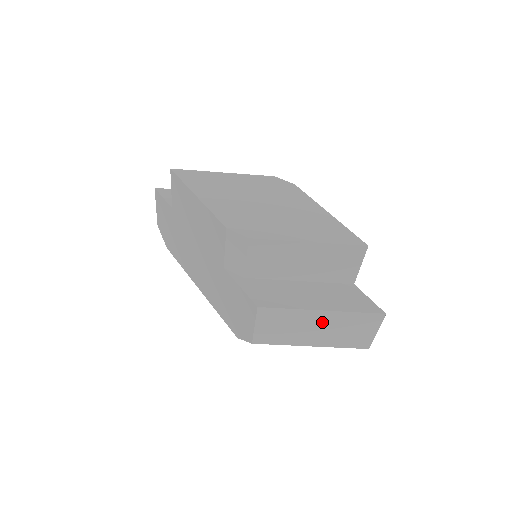
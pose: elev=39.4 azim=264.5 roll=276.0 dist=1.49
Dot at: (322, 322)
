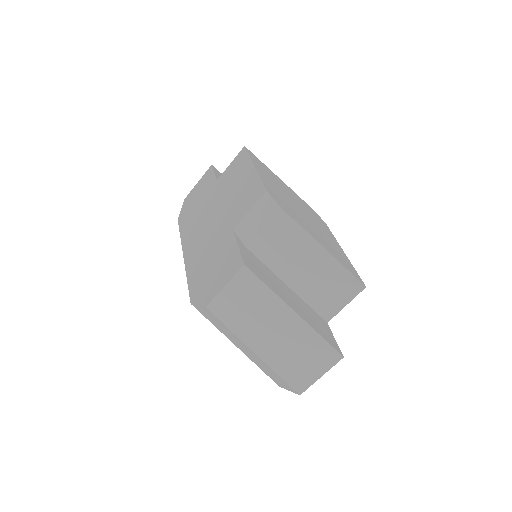
Dot at: (284, 326)
